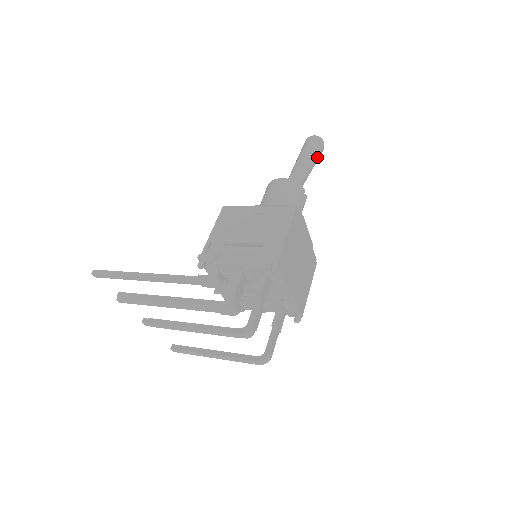
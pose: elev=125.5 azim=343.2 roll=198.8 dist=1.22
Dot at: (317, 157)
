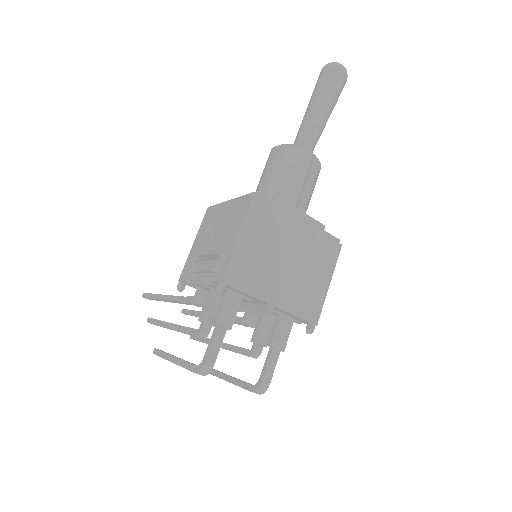
Dot at: (332, 94)
